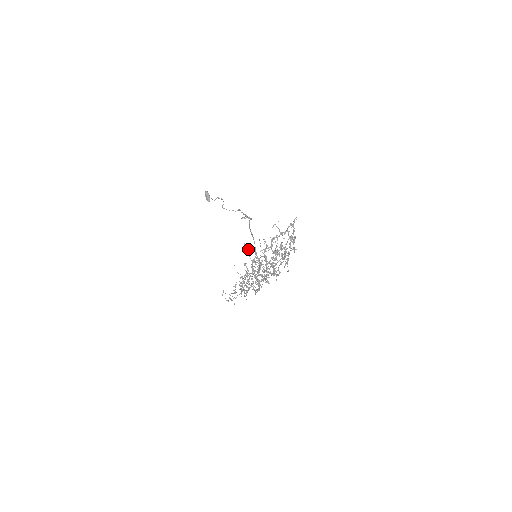
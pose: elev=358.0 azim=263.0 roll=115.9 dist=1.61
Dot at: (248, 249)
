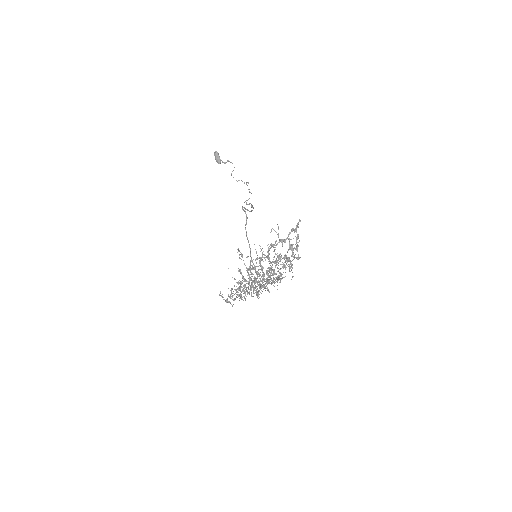
Dot at: (242, 254)
